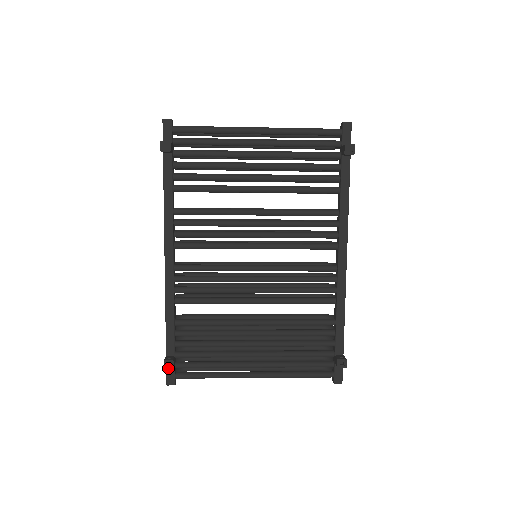
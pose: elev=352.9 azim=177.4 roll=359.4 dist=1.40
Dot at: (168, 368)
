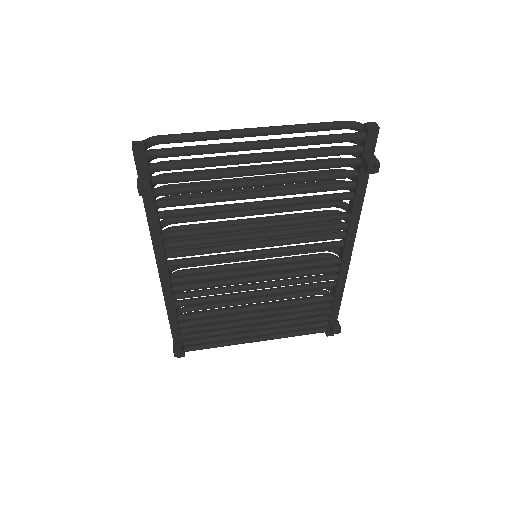
Dot at: occluded
